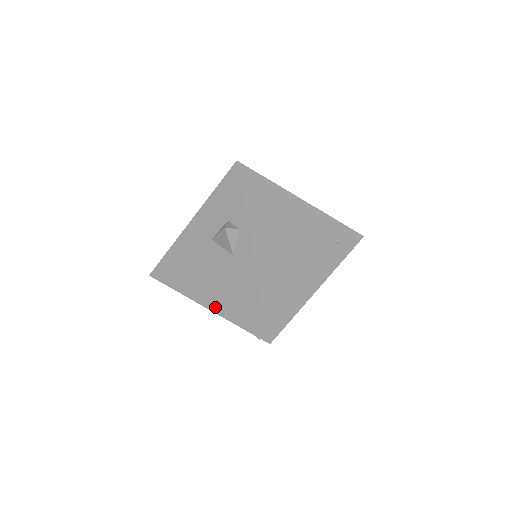
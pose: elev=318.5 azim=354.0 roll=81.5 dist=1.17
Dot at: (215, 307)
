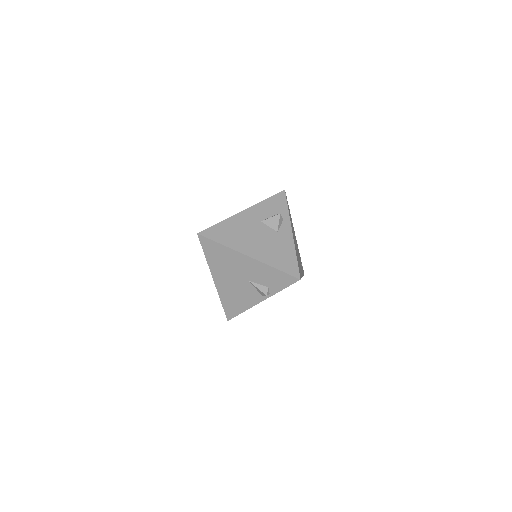
Dot at: (259, 257)
